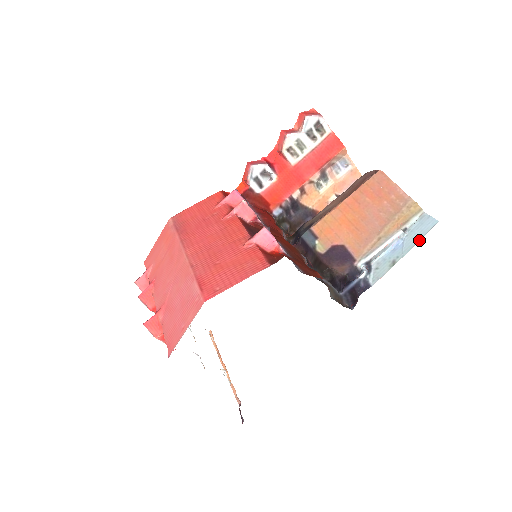
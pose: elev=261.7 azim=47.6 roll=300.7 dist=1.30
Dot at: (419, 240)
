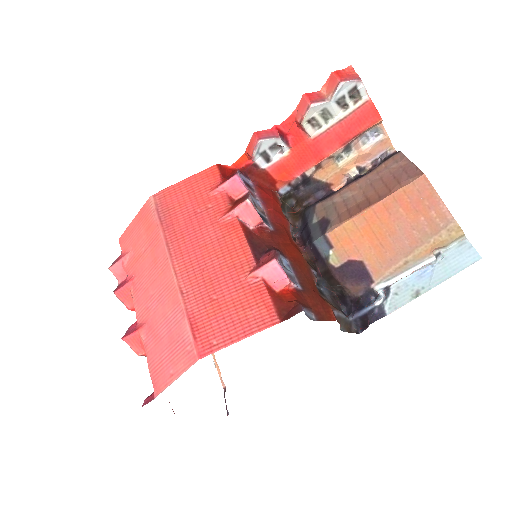
Dot at: (453, 275)
